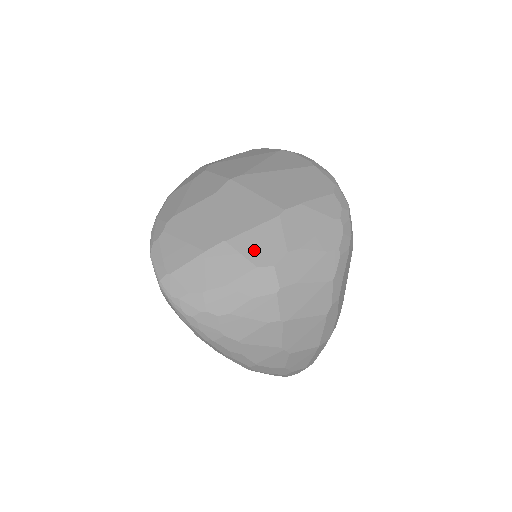
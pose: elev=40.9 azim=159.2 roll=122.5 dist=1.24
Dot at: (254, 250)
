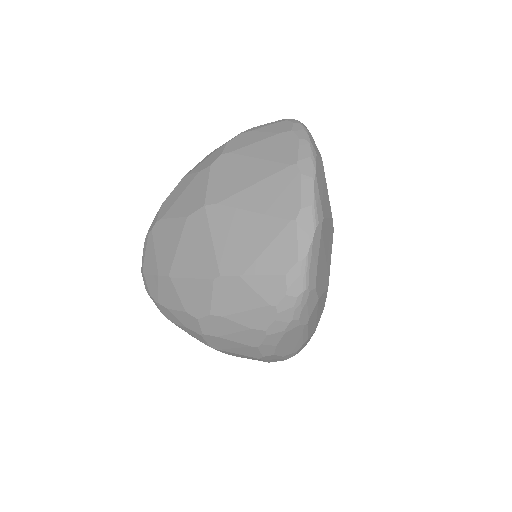
Dot at: (187, 297)
